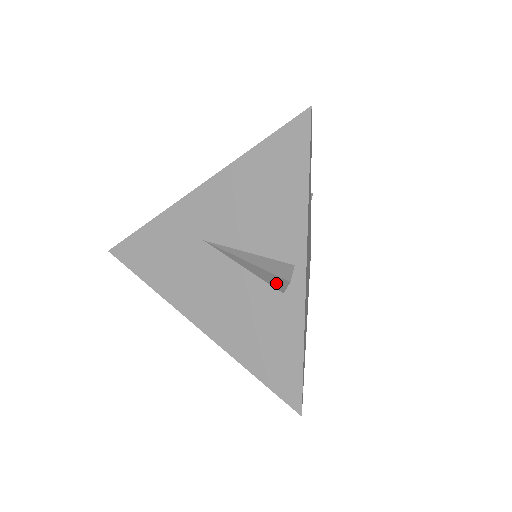
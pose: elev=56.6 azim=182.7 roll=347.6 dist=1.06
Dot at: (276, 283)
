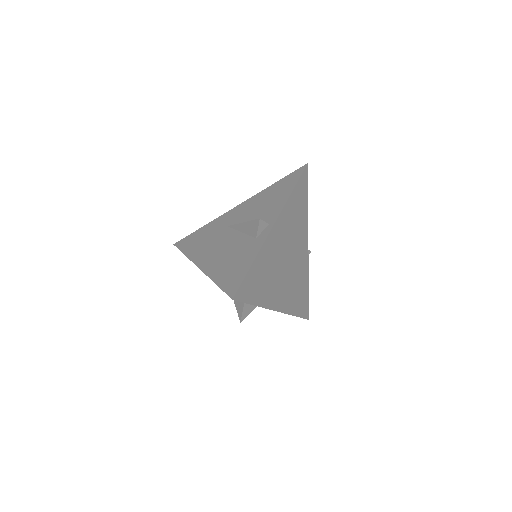
Dot at: (254, 230)
